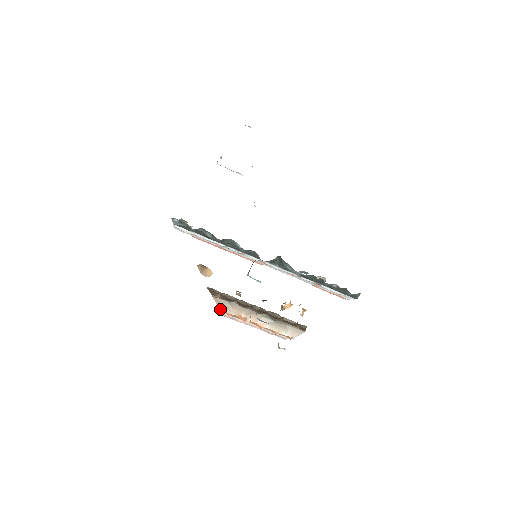
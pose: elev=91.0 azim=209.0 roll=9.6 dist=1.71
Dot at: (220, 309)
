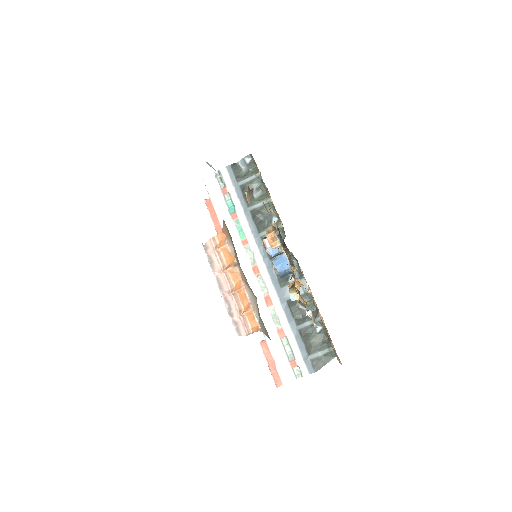
Dot at: (222, 232)
